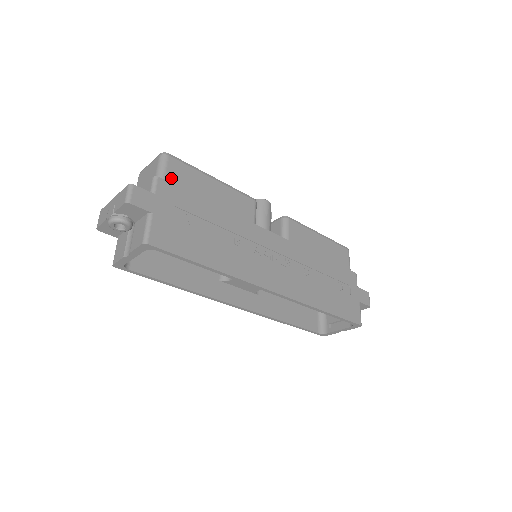
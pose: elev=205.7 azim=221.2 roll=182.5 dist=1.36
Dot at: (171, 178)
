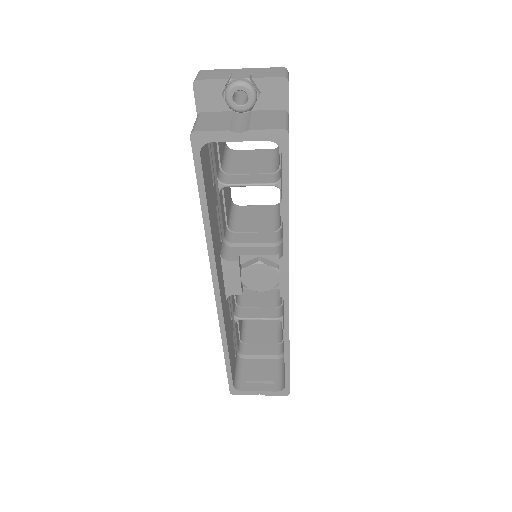
Dot at: occluded
